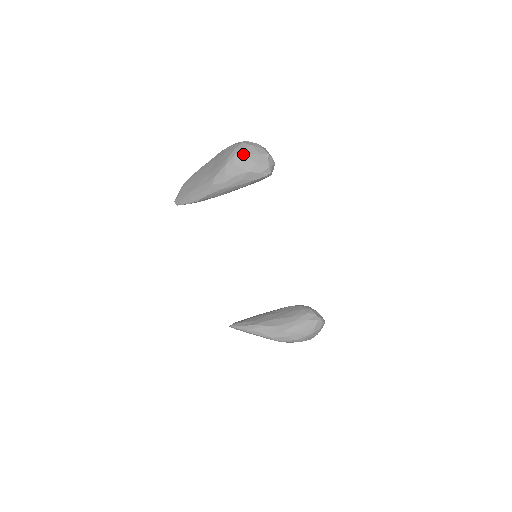
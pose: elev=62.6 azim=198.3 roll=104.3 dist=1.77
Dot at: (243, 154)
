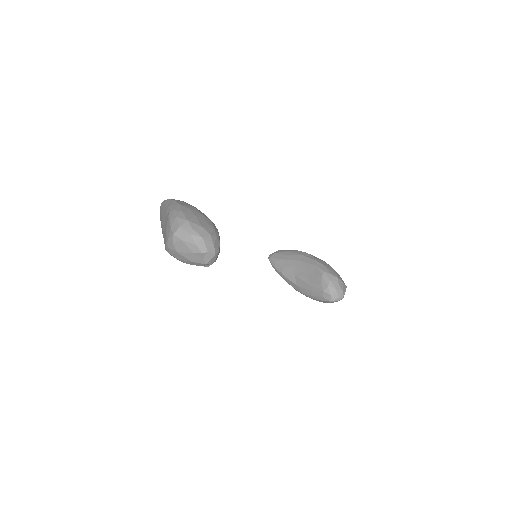
Dot at: (175, 250)
